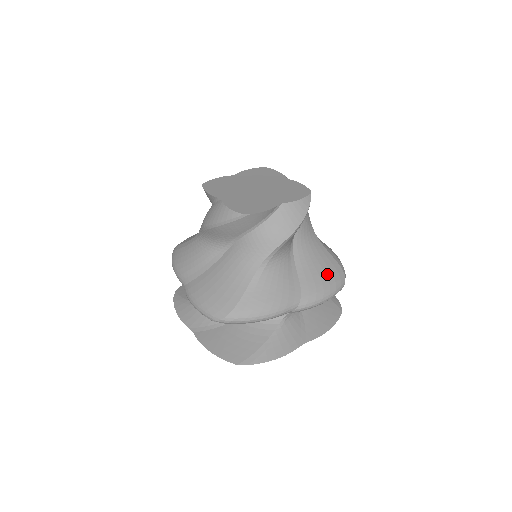
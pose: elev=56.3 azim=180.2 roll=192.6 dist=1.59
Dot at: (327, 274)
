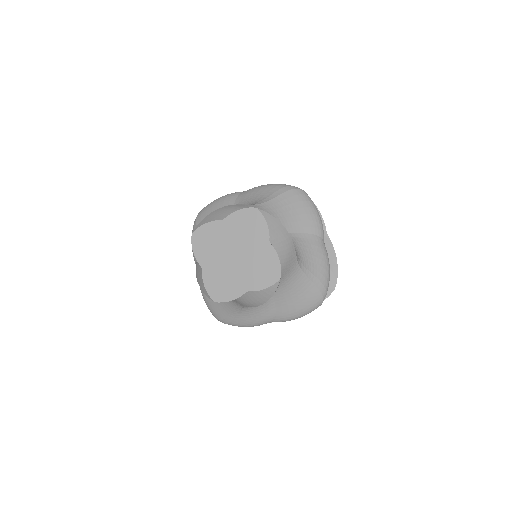
Dot at: (303, 303)
